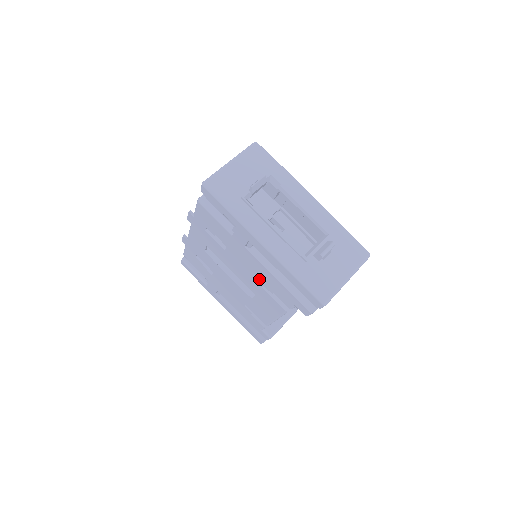
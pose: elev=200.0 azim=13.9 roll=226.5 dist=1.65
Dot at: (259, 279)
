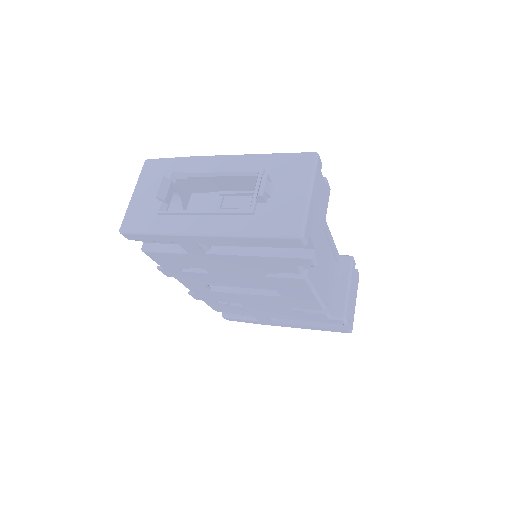
Dot at: (253, 271)
